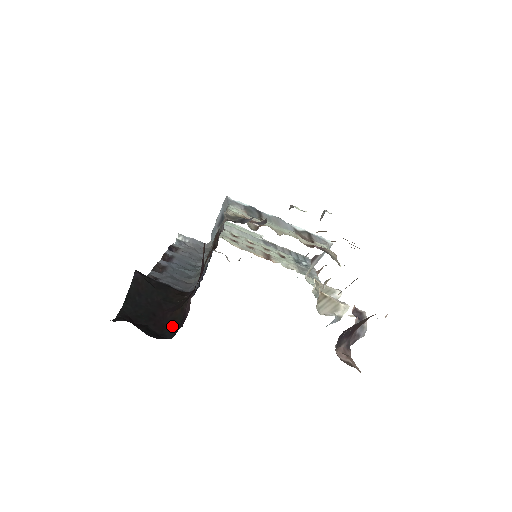
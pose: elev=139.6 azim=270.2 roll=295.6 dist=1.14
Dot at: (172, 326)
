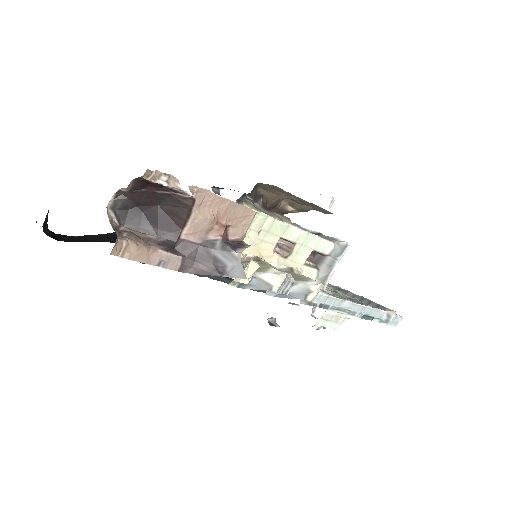
Dot at: occluded
